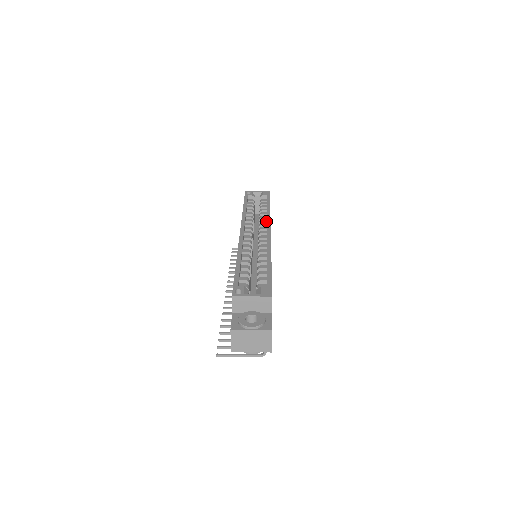
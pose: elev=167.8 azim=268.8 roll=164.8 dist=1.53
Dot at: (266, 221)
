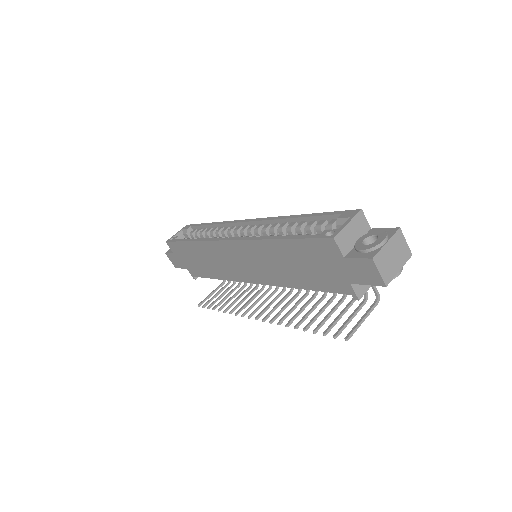
Dot at: (228, 227)
